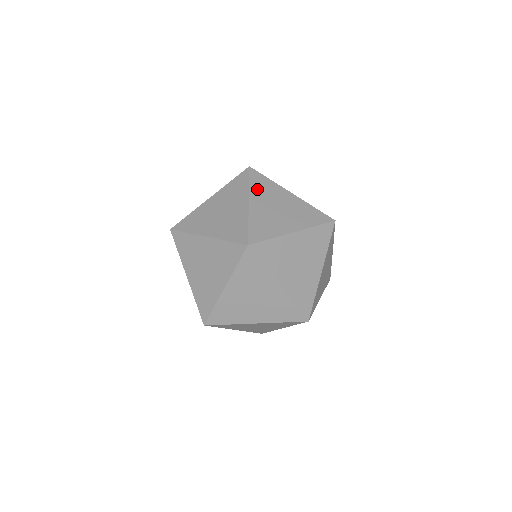
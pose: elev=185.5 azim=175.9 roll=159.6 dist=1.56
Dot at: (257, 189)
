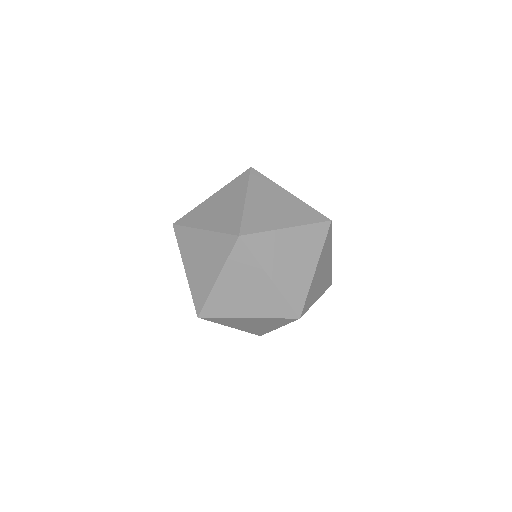
Dot at: occluded
